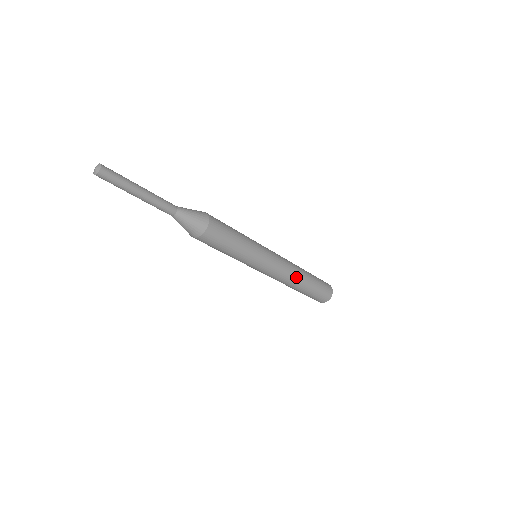
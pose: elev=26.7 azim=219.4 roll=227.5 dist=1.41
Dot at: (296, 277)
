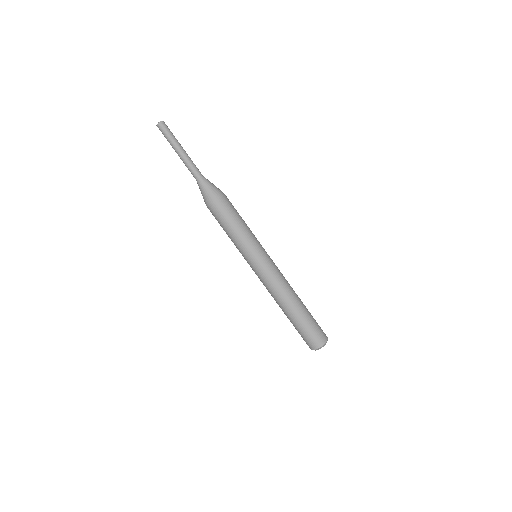
Dot at: (288, 294)
